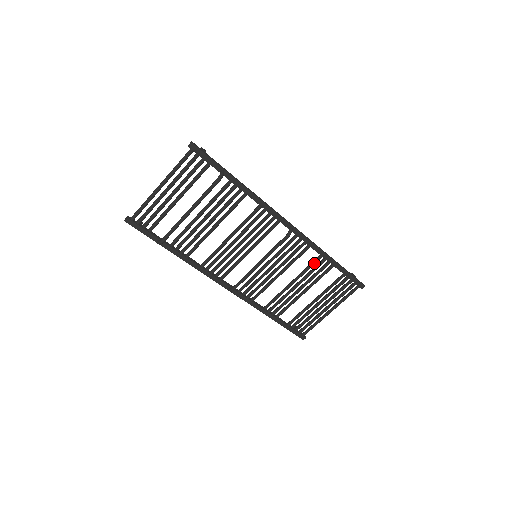
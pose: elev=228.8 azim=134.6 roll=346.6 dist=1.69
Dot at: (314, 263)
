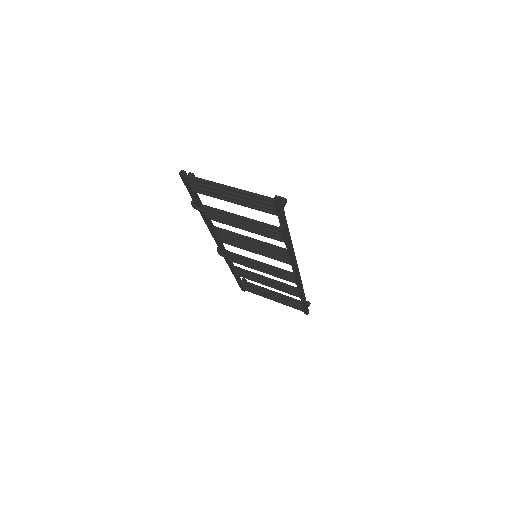
Dot at: (290, 288)
